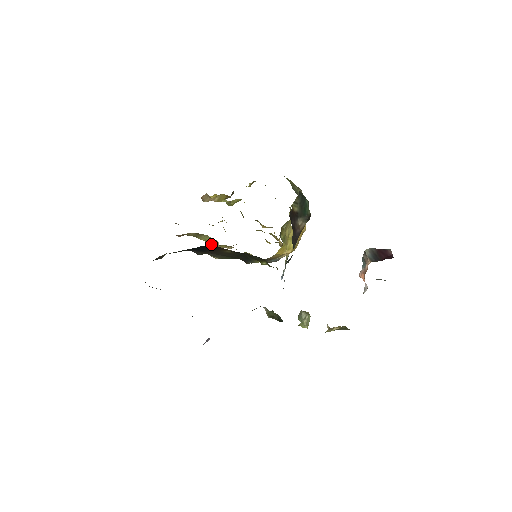
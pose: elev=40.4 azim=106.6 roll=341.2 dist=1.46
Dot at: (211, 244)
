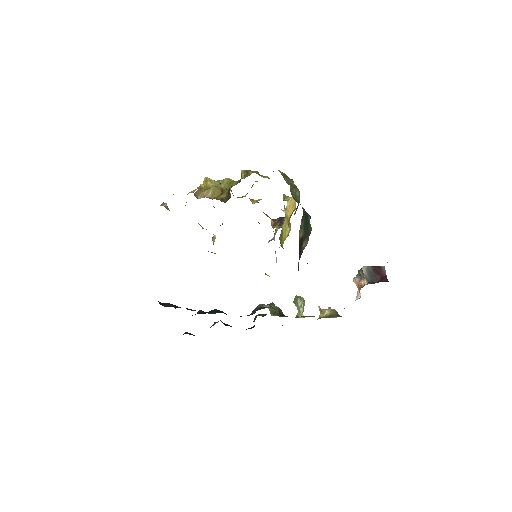
Dot at: occluded
